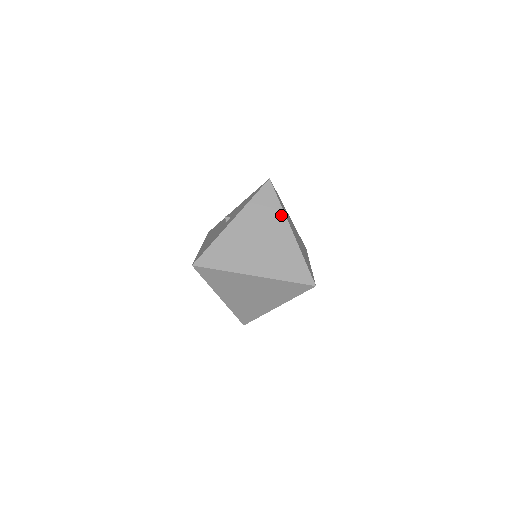
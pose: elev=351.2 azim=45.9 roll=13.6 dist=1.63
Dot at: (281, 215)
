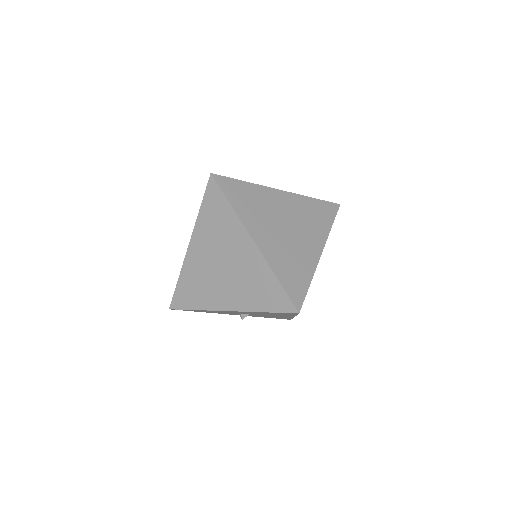
Dot at: (324, 234)
